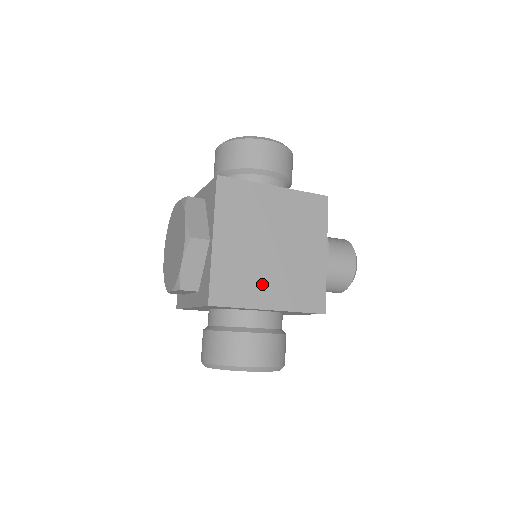
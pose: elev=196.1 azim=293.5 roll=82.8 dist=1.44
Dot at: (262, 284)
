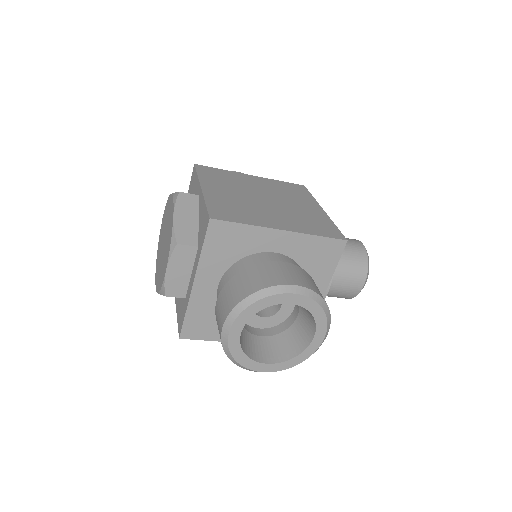
Dot at: (265, 215)
